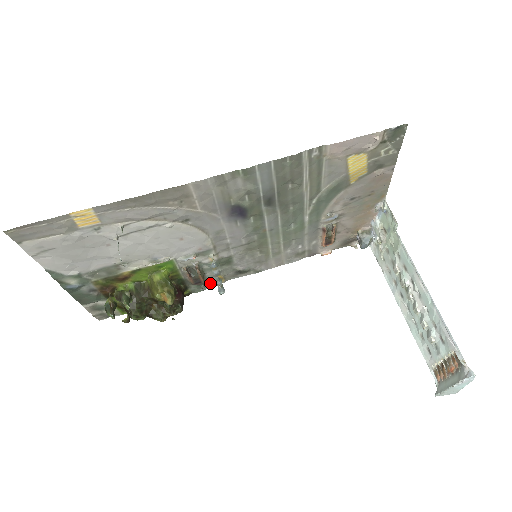
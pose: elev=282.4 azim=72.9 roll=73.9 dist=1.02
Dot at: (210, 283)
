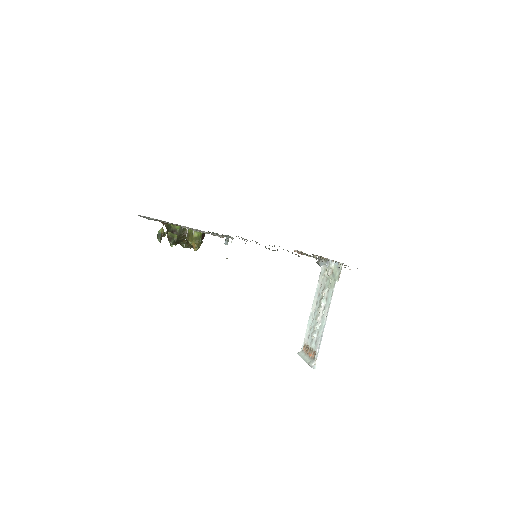
Dot at: (222, 234)
